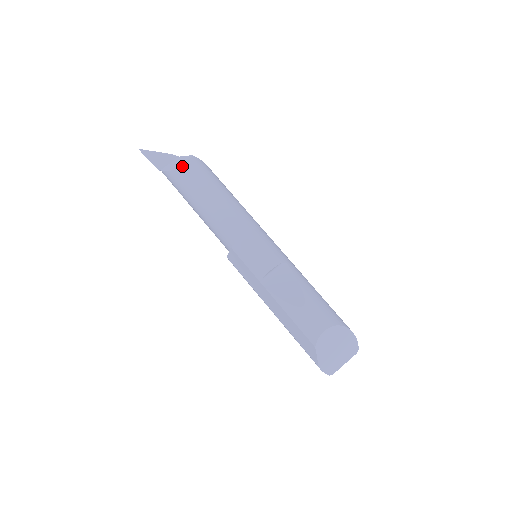
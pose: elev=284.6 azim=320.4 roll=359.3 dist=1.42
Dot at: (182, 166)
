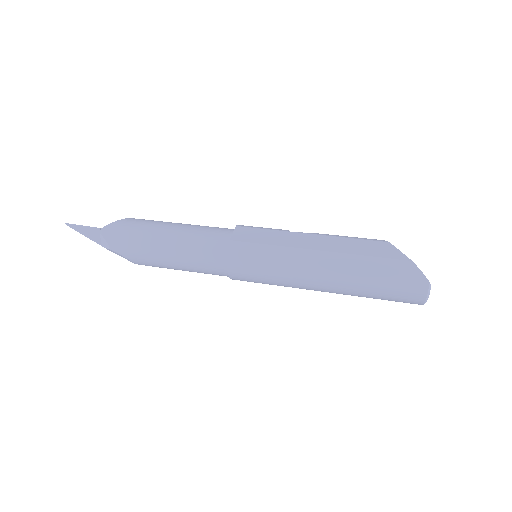
Dot at: occluded
